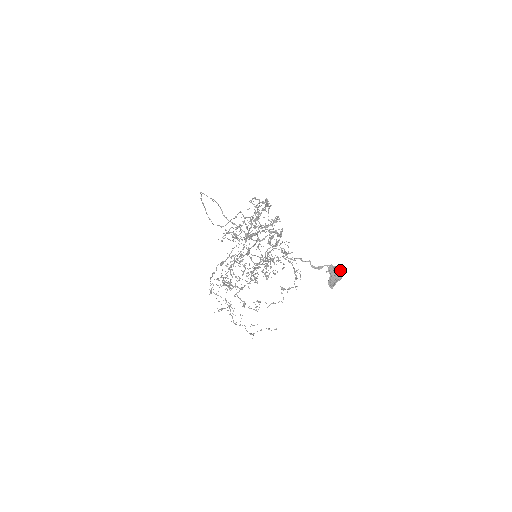
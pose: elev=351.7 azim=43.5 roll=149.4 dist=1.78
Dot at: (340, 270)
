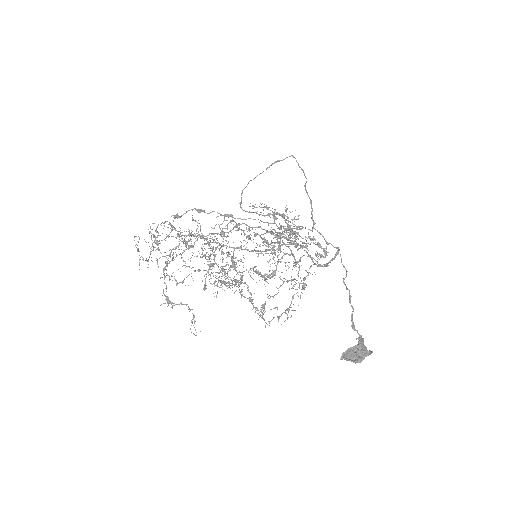
Dot at: (368, 353)
